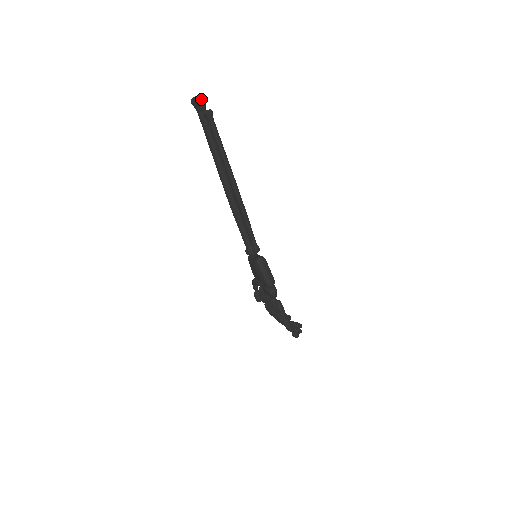
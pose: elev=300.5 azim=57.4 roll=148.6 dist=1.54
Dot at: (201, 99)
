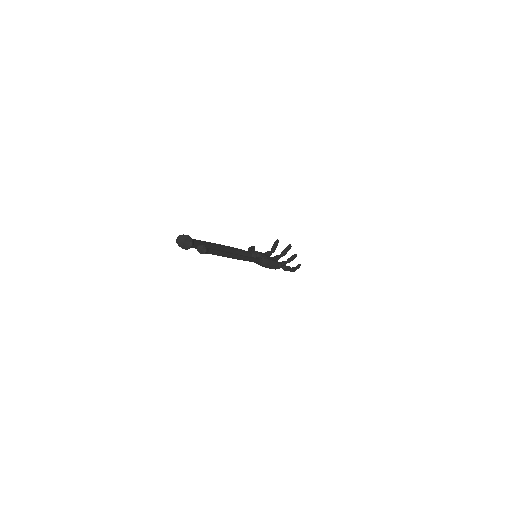
Dot at: (191, 245)
